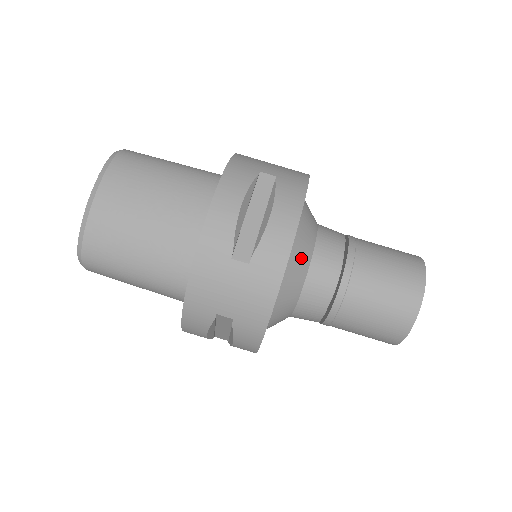
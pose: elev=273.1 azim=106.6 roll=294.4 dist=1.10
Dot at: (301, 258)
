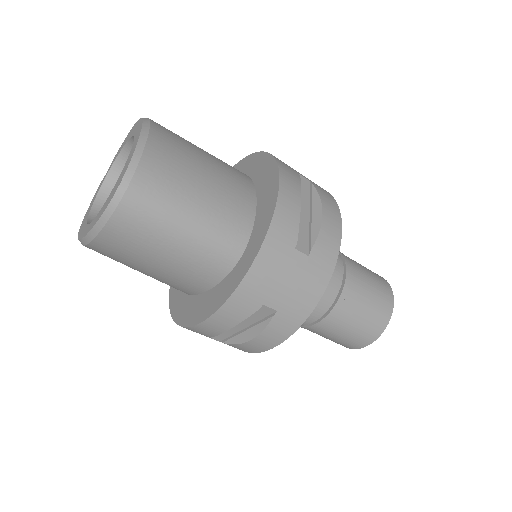
Dot at: occluded
